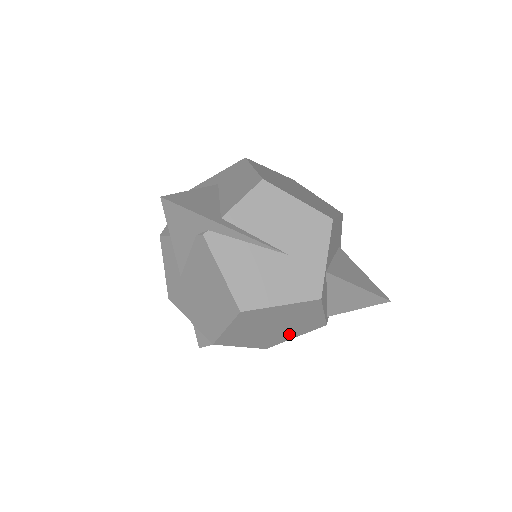
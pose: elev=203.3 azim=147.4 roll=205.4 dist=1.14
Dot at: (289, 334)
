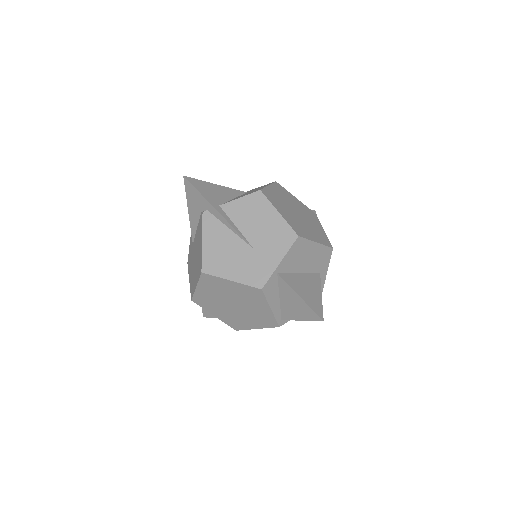
Dot at: (250, 321)
